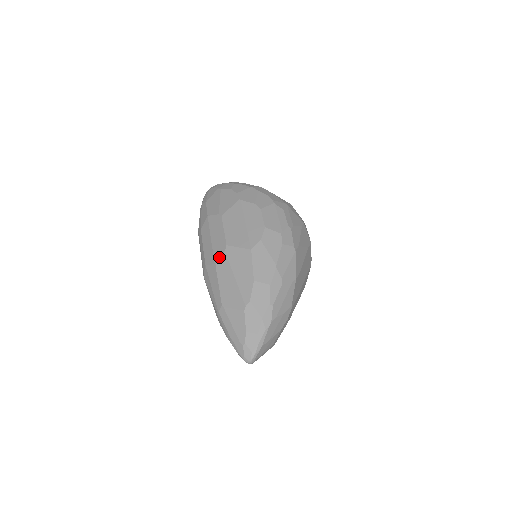
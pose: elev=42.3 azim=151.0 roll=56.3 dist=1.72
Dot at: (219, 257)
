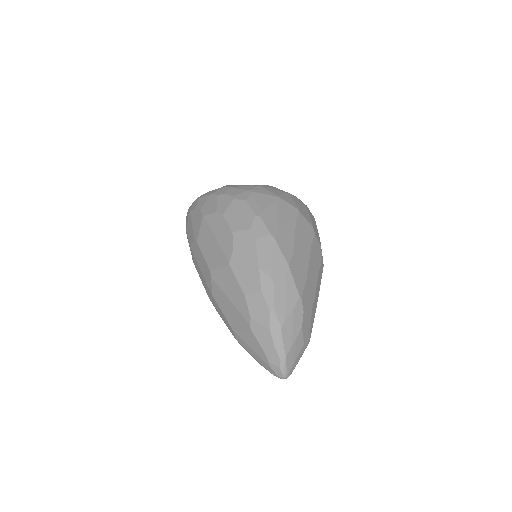
Dot at: (210, 285)
